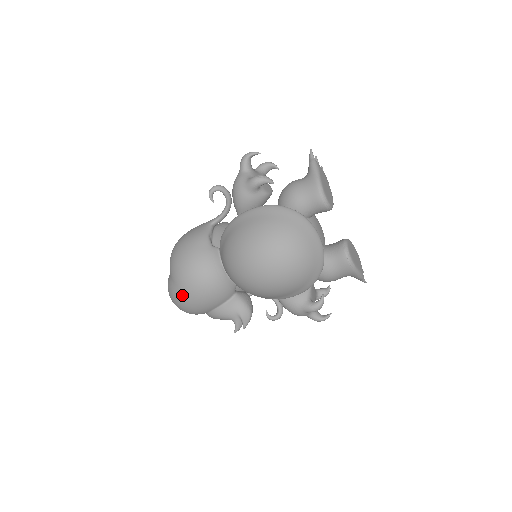
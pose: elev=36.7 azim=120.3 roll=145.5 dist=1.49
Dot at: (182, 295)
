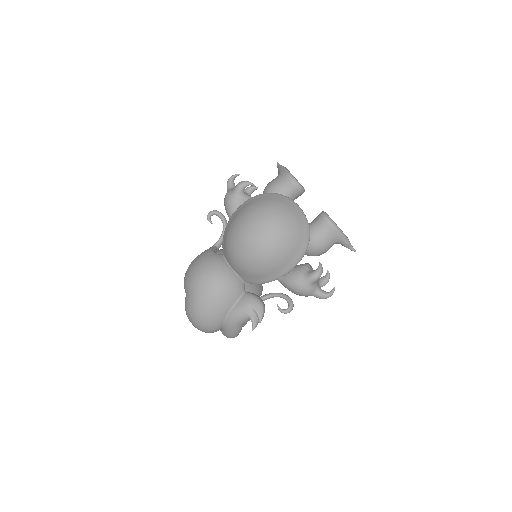
Dot at: (198, 300)
